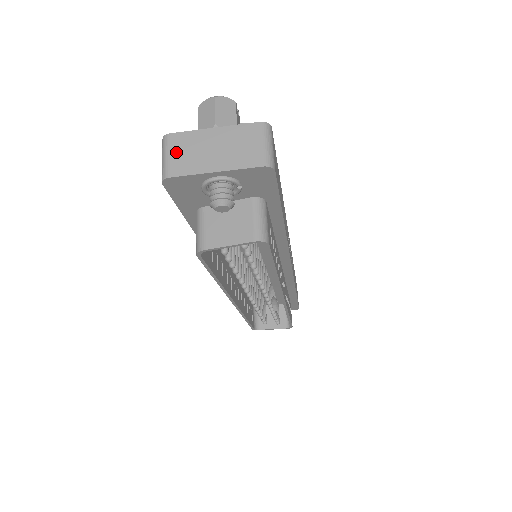
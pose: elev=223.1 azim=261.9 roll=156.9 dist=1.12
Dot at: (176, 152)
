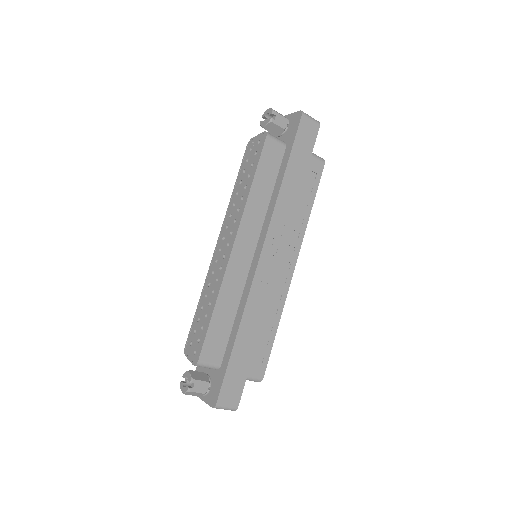
Dot at: occluded
